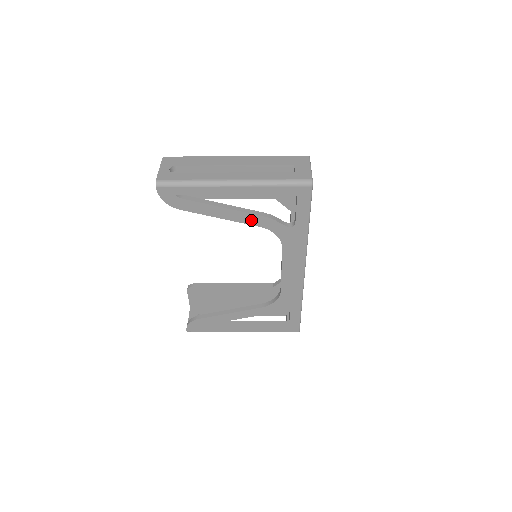
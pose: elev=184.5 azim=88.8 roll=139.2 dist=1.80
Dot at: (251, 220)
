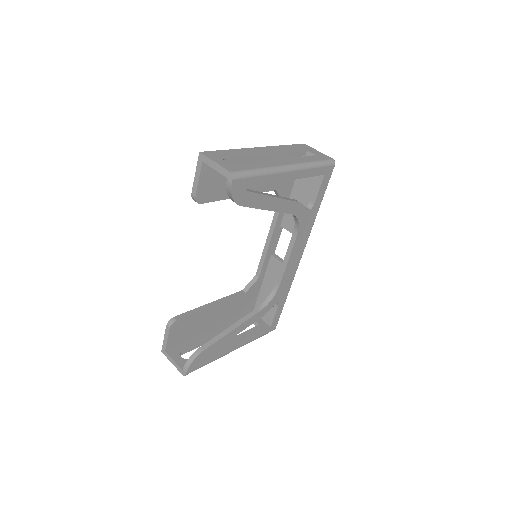
Dot at: (288, 208)
